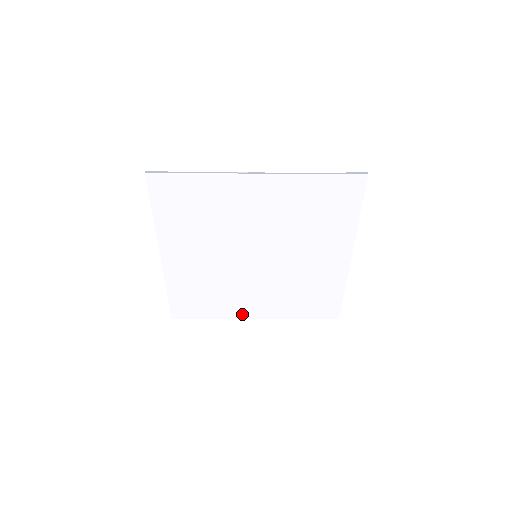
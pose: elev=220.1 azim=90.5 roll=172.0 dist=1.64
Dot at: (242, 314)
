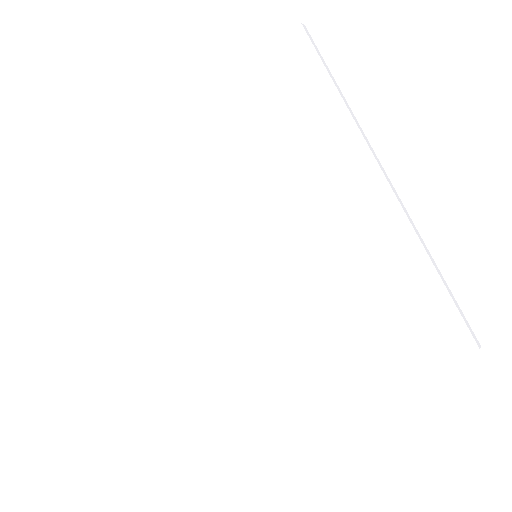
Dot at: (298, 393)
